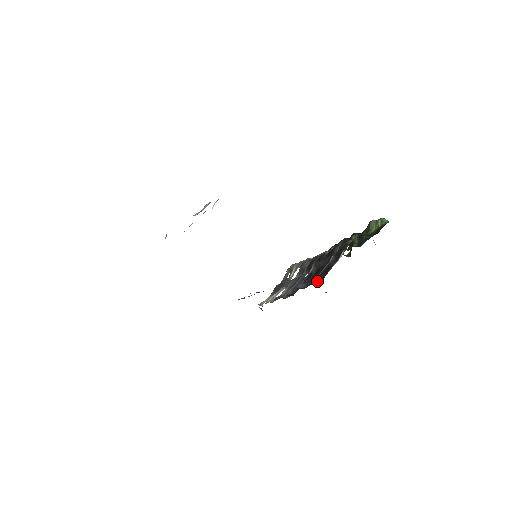
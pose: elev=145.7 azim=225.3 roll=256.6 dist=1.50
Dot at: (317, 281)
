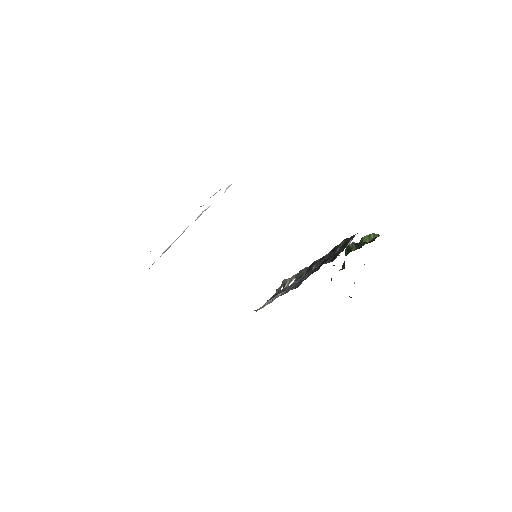
Dot at: occluded
